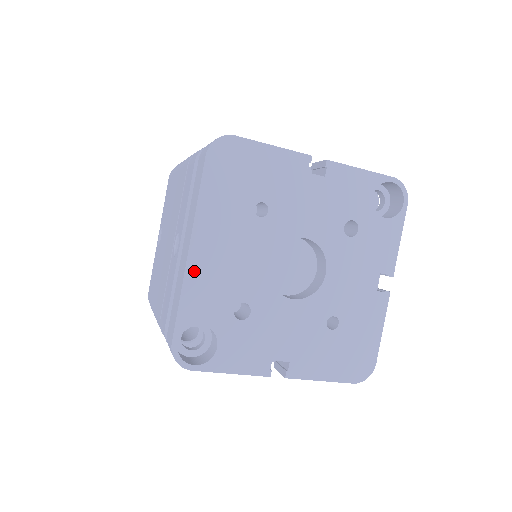
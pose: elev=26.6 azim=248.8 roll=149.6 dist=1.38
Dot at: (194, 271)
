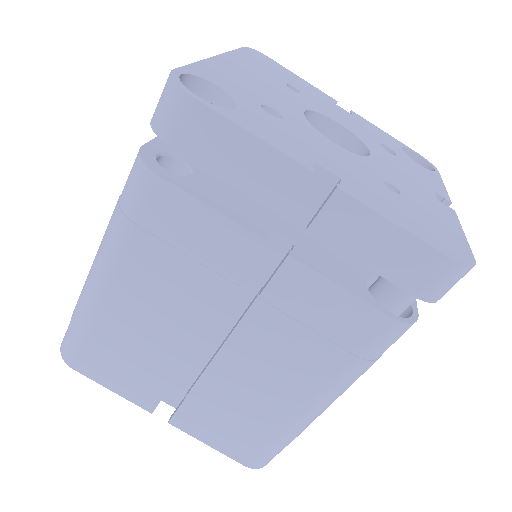
Dot at: (219, 64)
